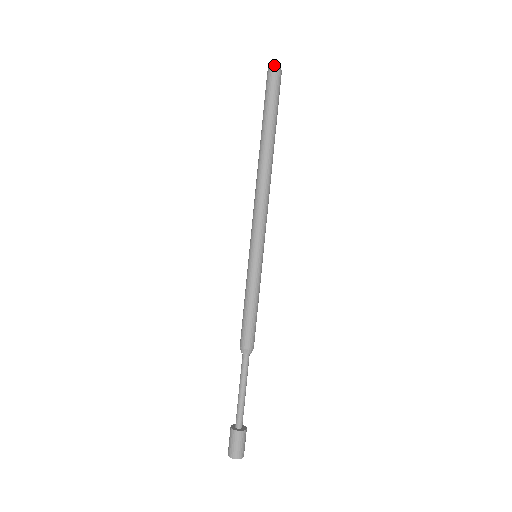
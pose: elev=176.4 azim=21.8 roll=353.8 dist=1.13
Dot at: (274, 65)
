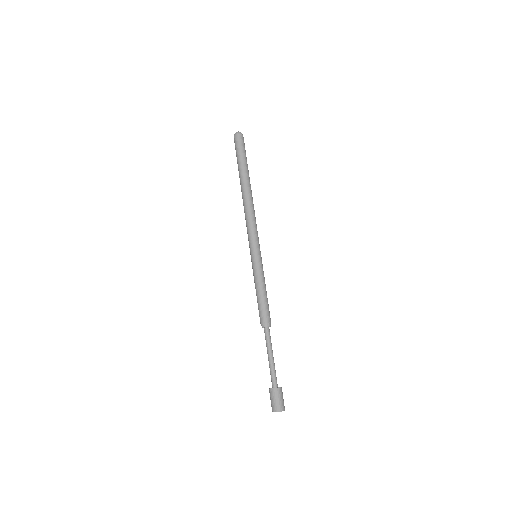
Dot at: (239, 132)
